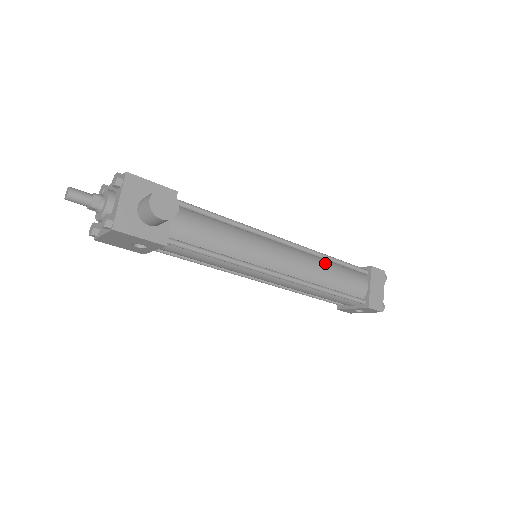
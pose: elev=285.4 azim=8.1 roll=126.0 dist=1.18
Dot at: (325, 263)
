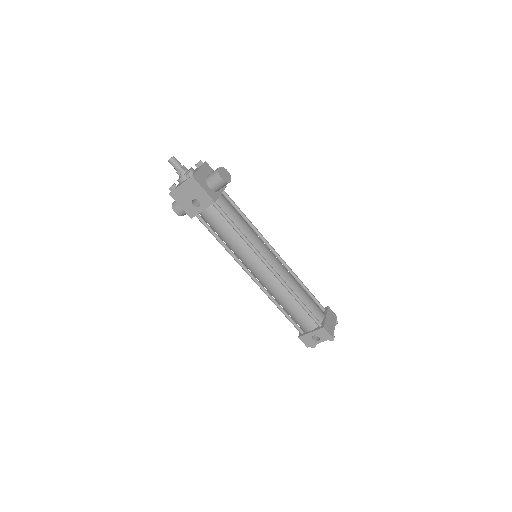
Dot at: (298, 283)
